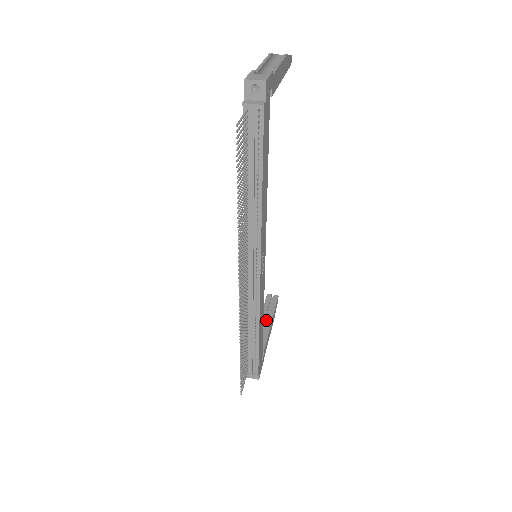
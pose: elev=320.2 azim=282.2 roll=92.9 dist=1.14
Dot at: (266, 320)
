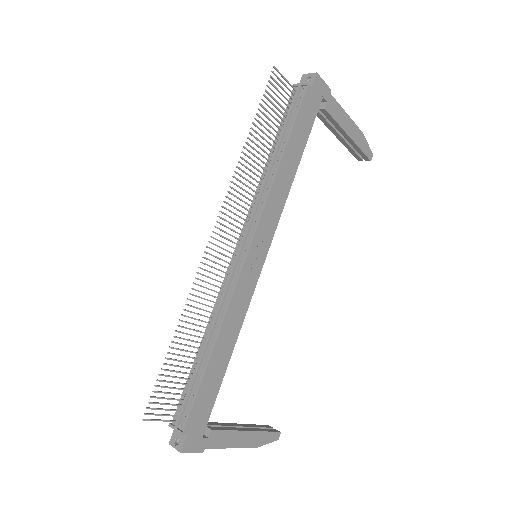
Dot at: occluded
